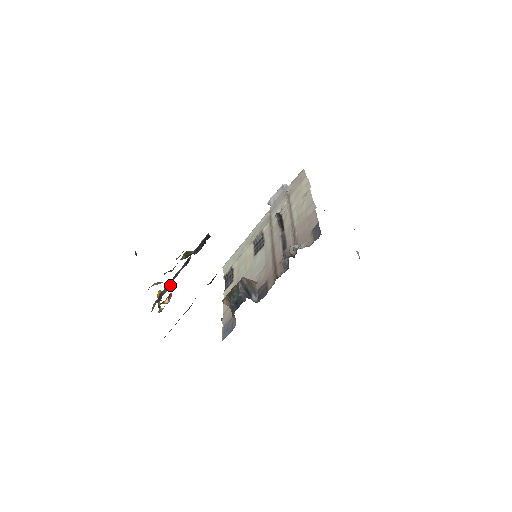
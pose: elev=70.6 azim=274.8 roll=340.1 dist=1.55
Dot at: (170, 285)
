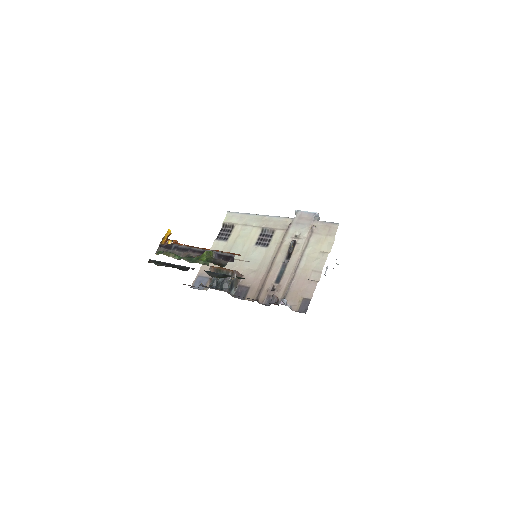
Dot at: (182, 254)
